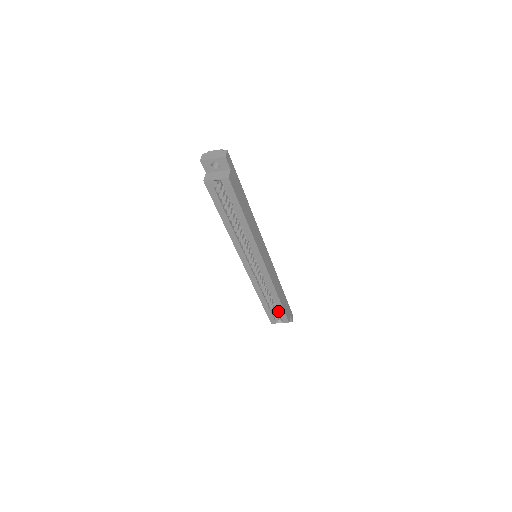
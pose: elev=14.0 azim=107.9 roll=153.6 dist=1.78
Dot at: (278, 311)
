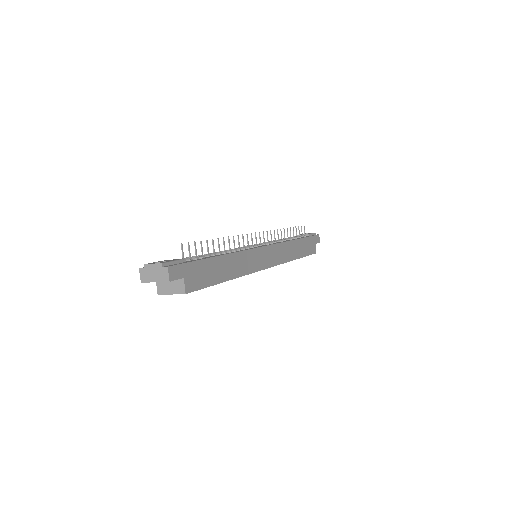
Dot at: occluded
